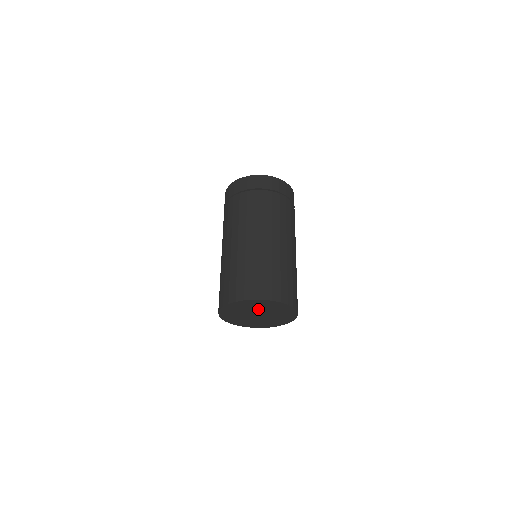
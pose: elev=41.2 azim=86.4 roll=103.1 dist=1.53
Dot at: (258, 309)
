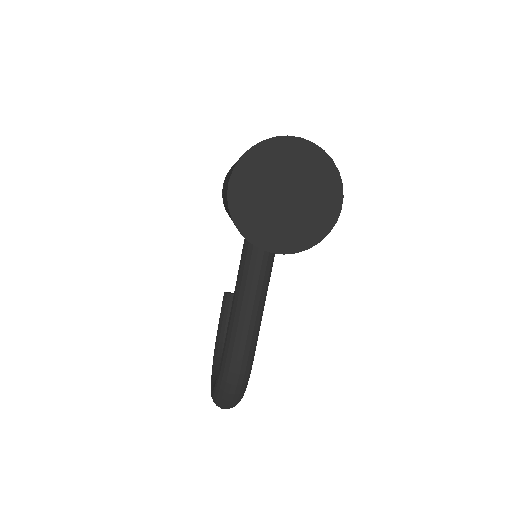
Dot at: (289, 174)
